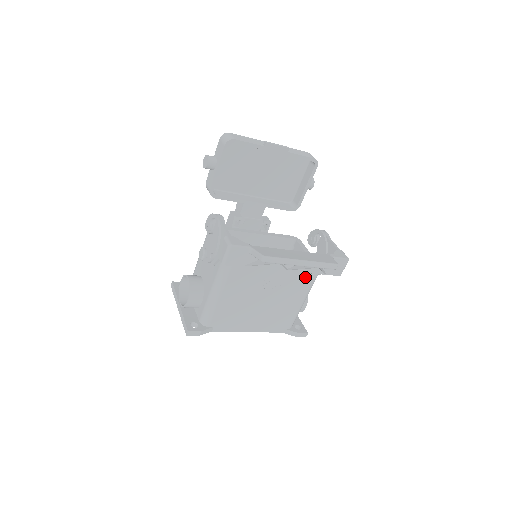
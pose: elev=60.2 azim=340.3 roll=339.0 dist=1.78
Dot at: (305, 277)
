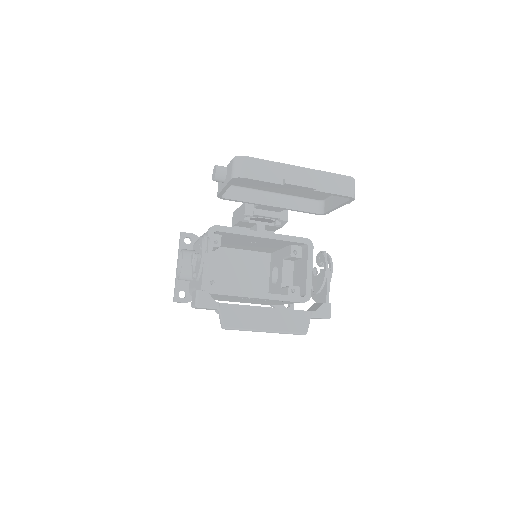
Dot at: occluded
